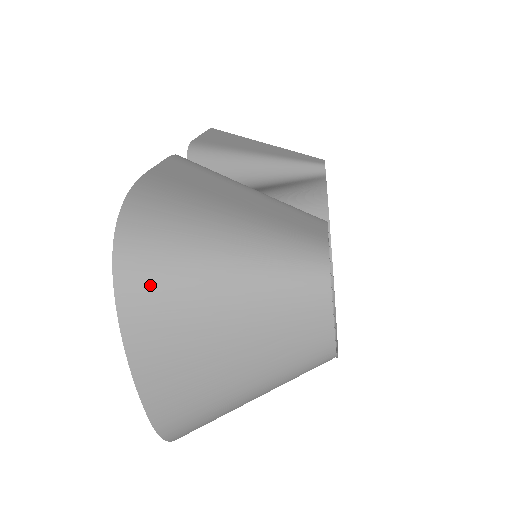
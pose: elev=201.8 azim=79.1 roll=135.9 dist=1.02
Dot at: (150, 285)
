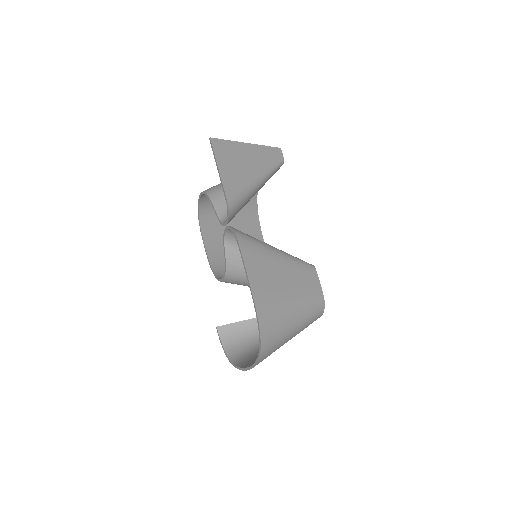
Dot at: (269, 354)
